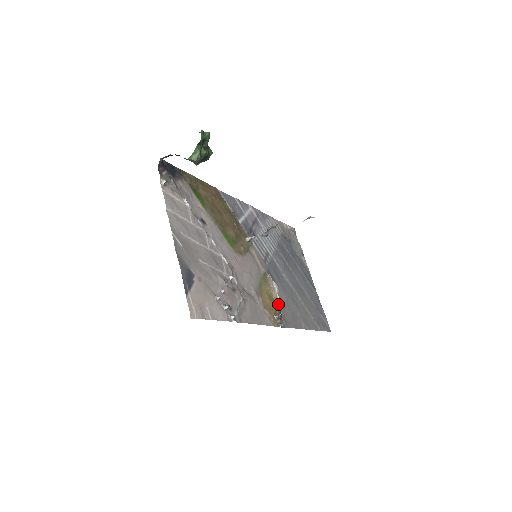
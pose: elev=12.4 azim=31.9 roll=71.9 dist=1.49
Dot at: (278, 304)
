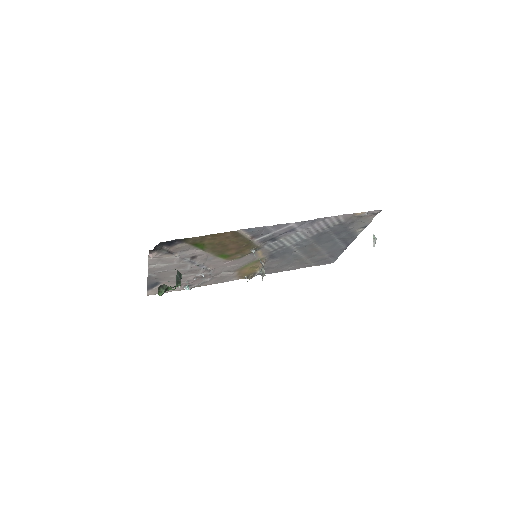
Dot at: (257, 272)
